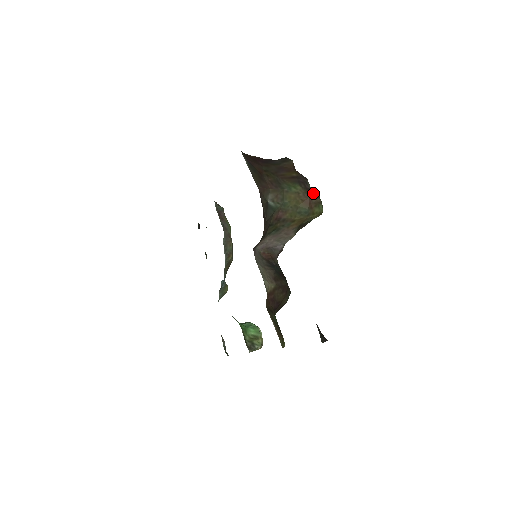
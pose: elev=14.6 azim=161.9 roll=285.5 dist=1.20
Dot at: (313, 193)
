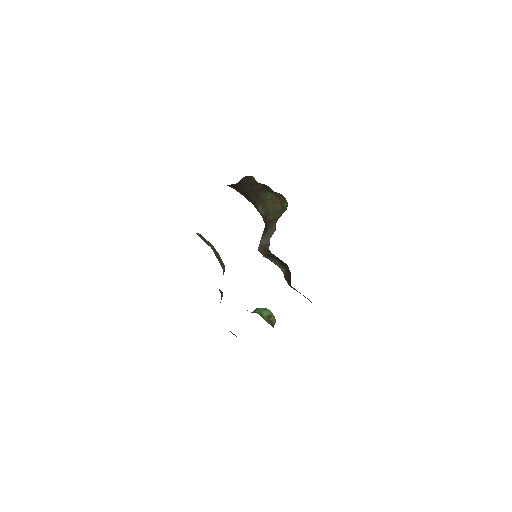
Dot at: (278, 194)
